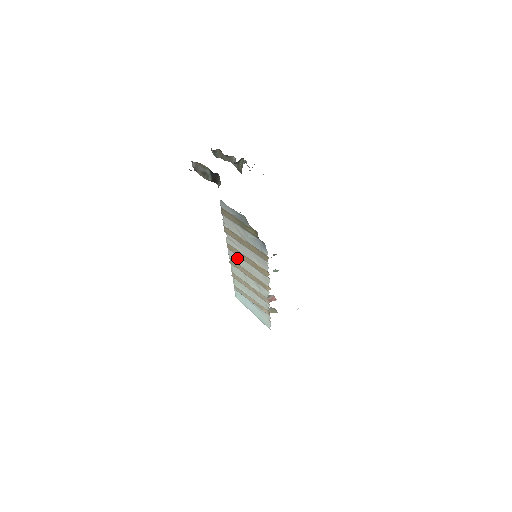
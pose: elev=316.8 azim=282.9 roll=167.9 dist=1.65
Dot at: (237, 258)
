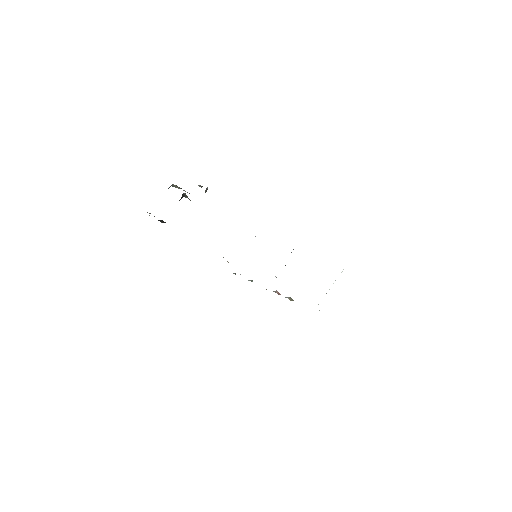
Dot at: occluded
